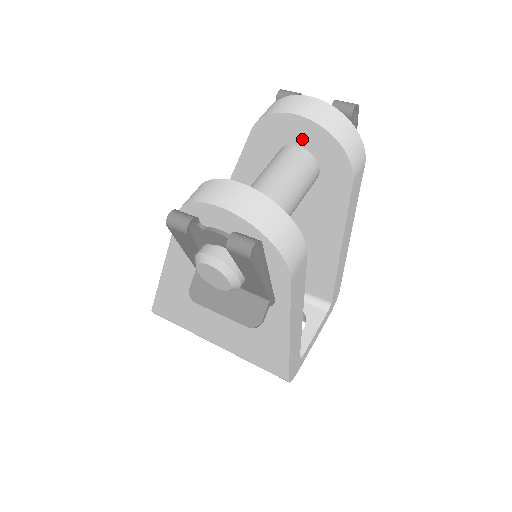
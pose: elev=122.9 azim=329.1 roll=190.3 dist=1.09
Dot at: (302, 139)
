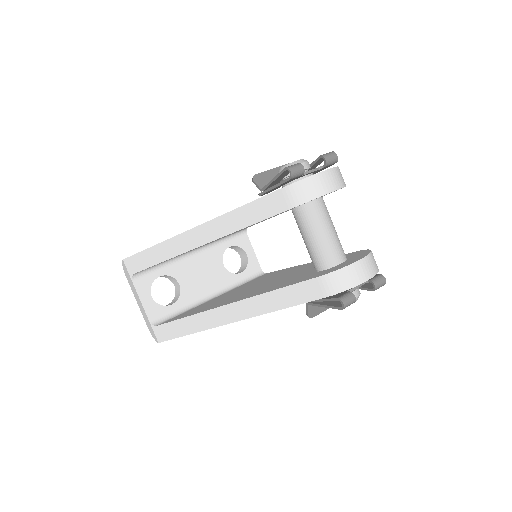
Dot at: occluded
